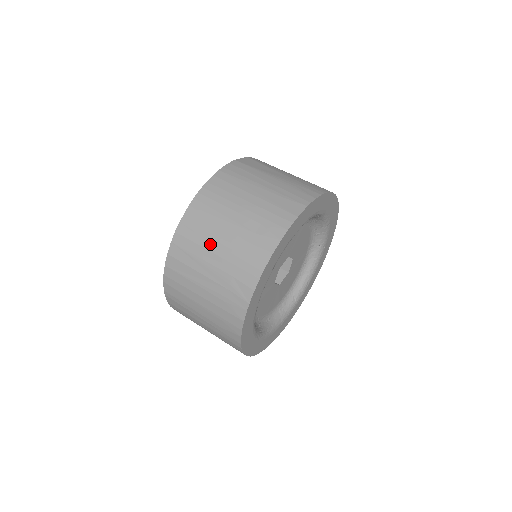
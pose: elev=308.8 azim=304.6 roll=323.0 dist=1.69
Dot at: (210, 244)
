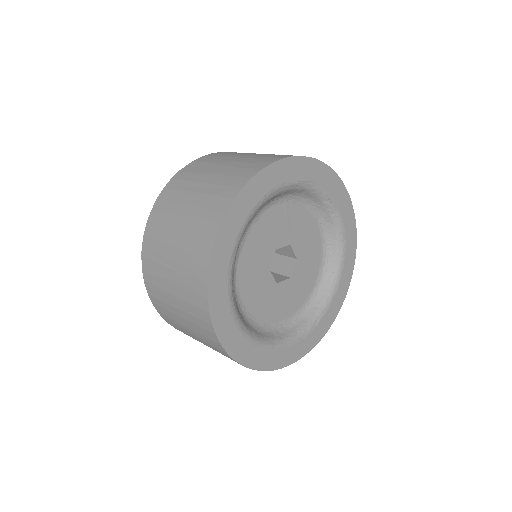
Dot at: (201, 177)
